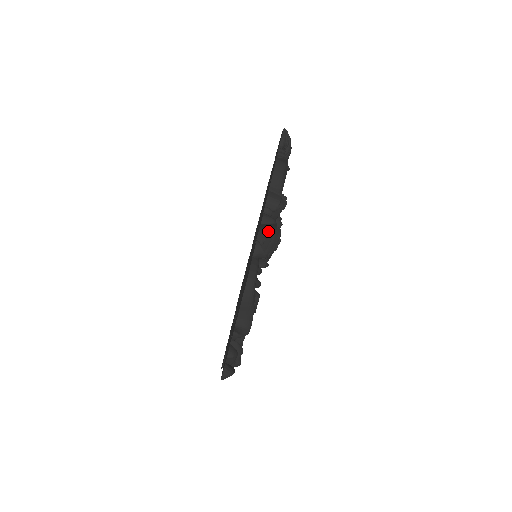
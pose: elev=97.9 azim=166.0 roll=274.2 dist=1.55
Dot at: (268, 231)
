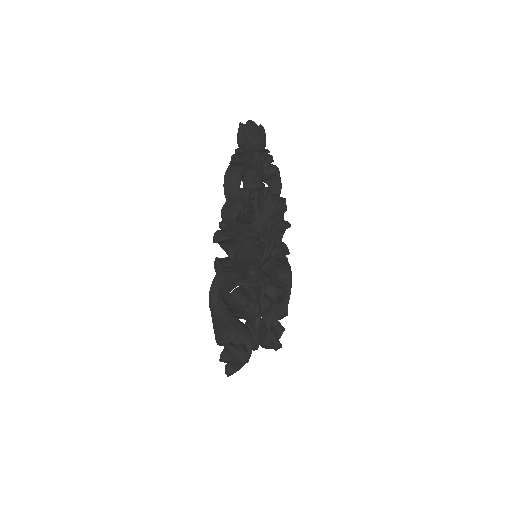
Dot at: (233, 243)
